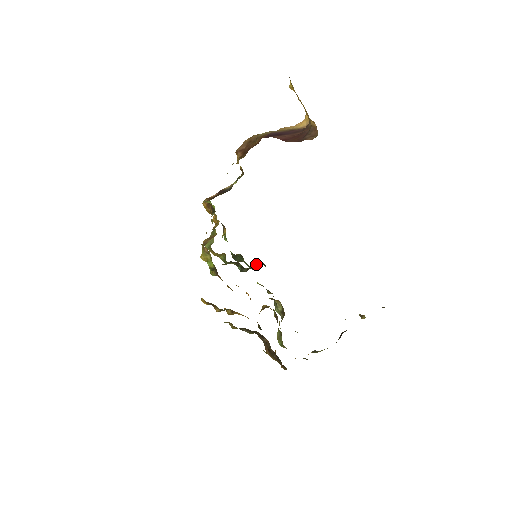
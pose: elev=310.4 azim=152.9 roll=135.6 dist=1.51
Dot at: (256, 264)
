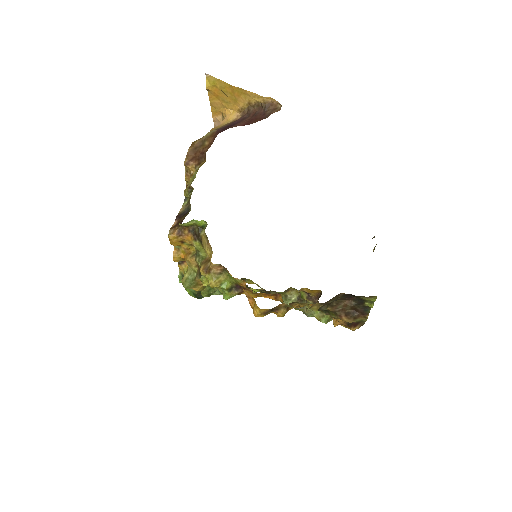
Dot at: occluded
